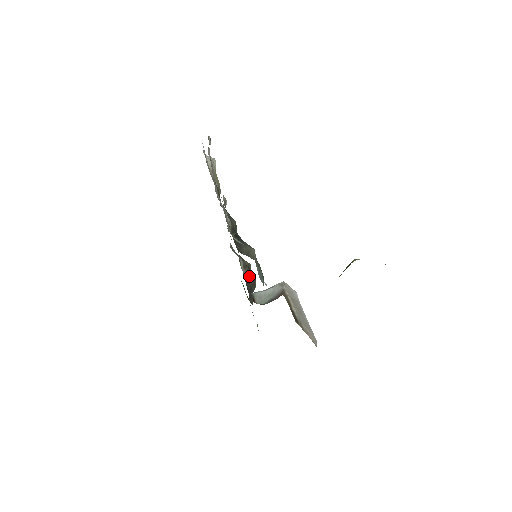
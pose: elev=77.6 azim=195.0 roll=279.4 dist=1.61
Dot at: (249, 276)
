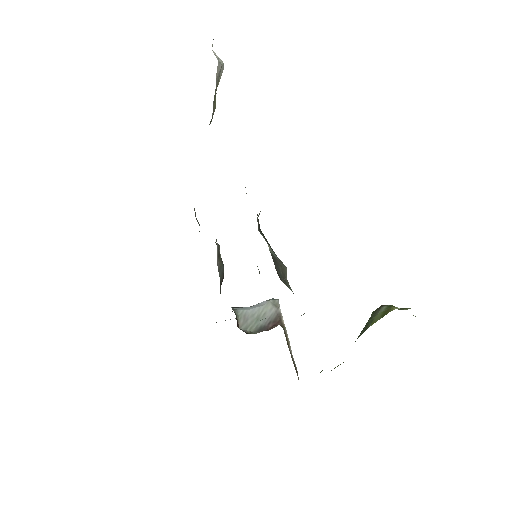
Dot at: (222, 271)
